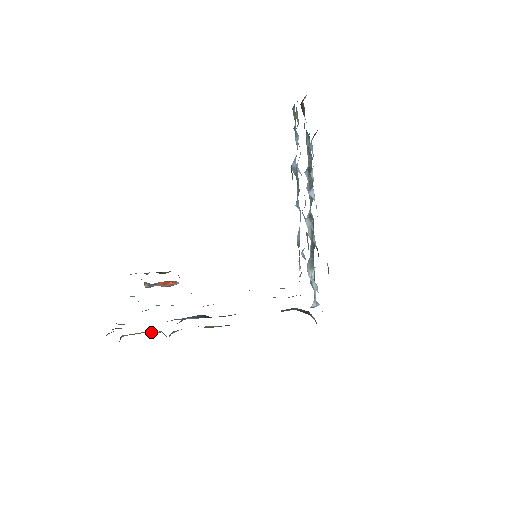
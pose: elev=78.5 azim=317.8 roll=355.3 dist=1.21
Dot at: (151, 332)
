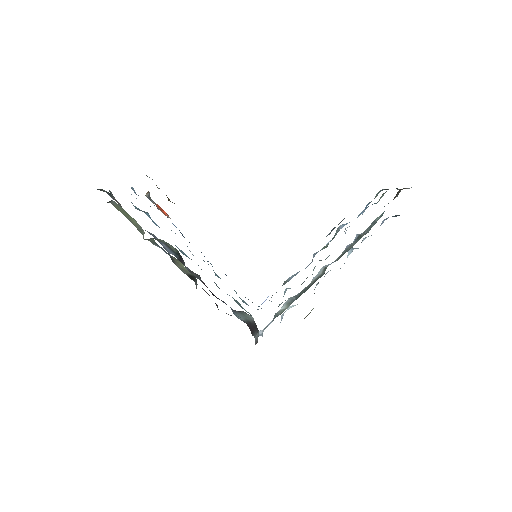
Dot at: occluded
